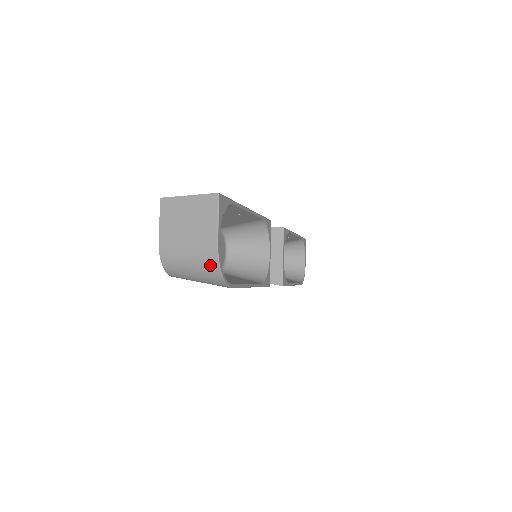
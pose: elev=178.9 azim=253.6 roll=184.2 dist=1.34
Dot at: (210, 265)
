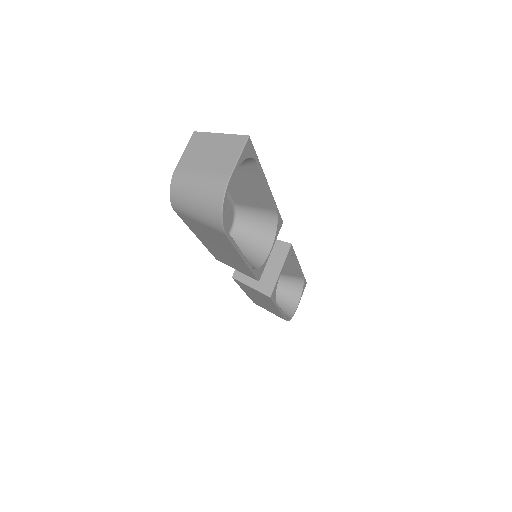
Dot at: (215, 197)
